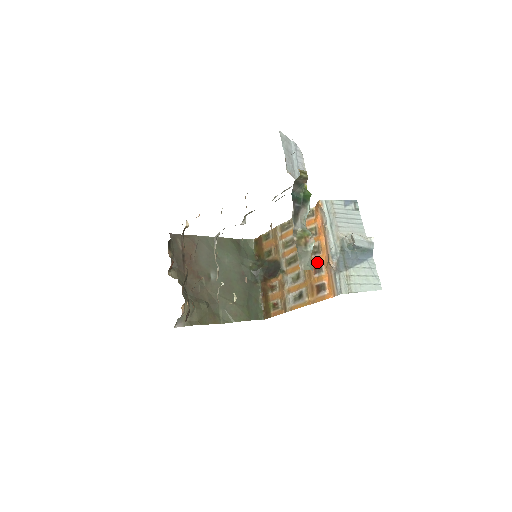
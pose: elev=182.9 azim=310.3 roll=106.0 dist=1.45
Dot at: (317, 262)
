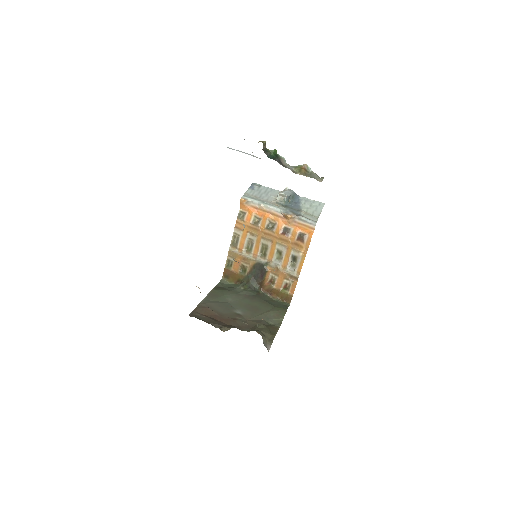
Dot at: (281, 229)
